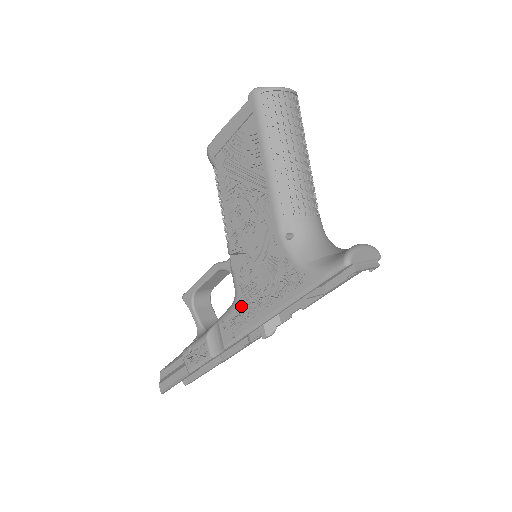
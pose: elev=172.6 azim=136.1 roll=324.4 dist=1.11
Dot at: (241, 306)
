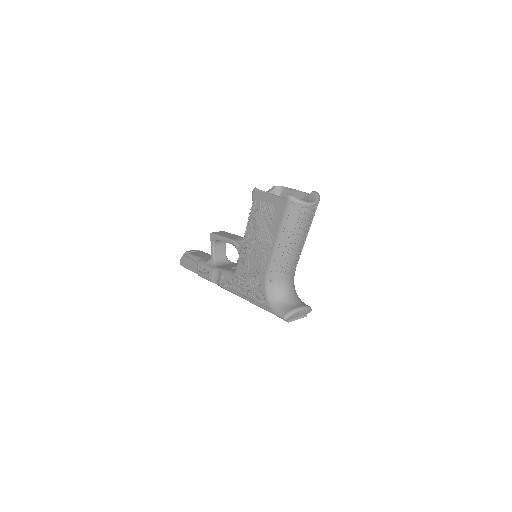
Dot at: (235, 279)
